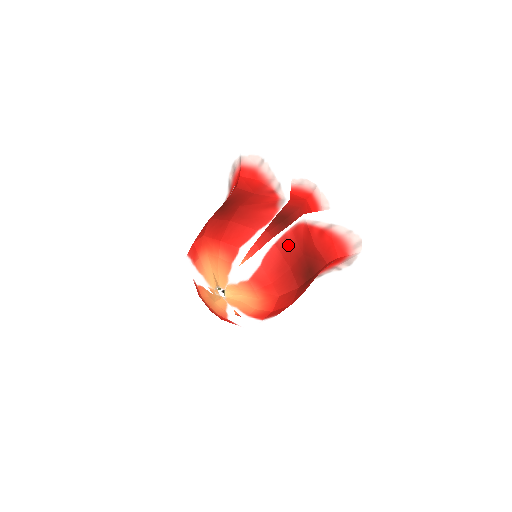
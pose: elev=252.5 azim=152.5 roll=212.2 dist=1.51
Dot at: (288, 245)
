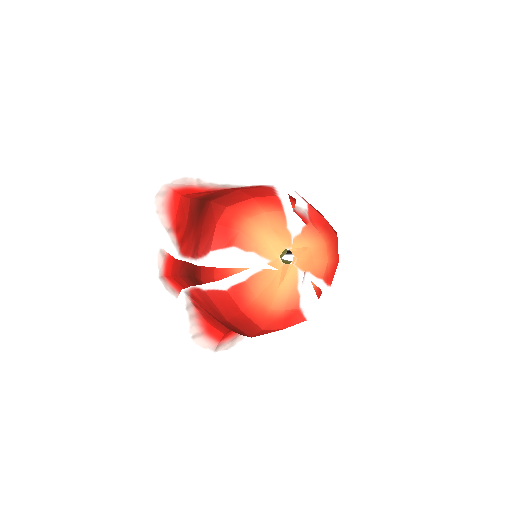
Dot at: occluded
